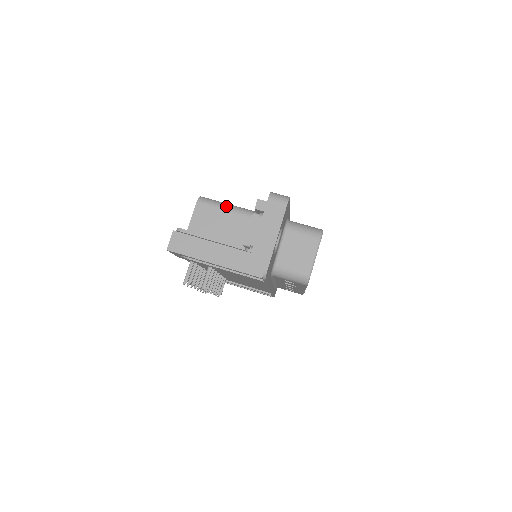
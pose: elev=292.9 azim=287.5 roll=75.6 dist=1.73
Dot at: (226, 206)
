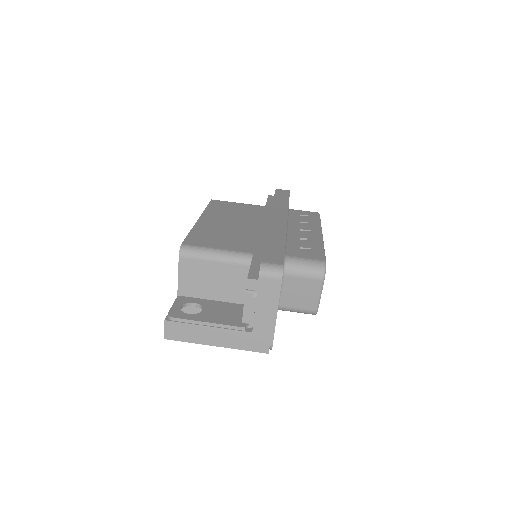
Dot at: (213, 256)
